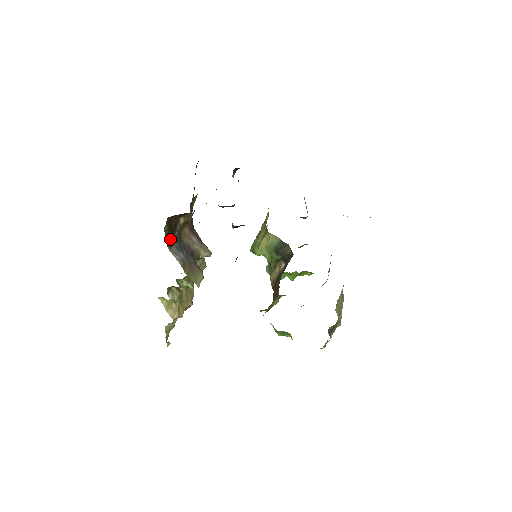
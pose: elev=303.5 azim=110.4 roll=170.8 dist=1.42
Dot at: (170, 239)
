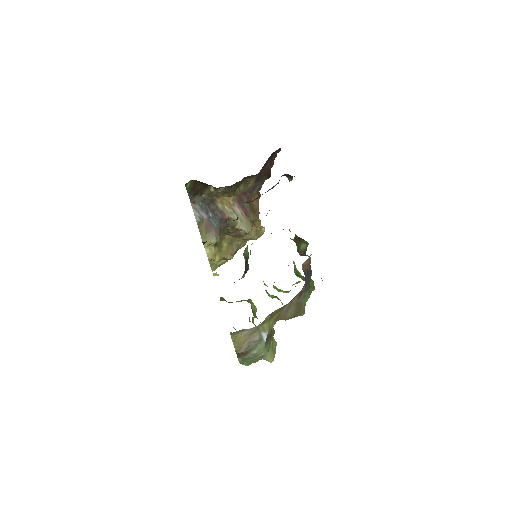
Dot at: (194, 197)
